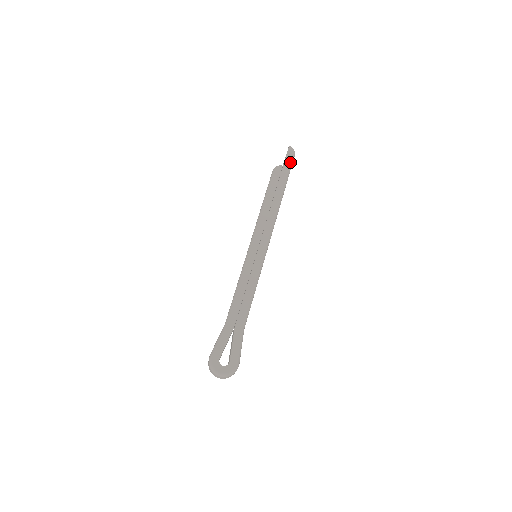
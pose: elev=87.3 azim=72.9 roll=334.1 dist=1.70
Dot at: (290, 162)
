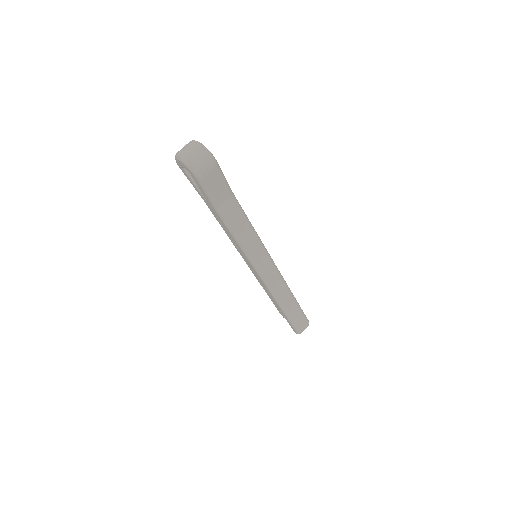
Dot at: (305, 315)
